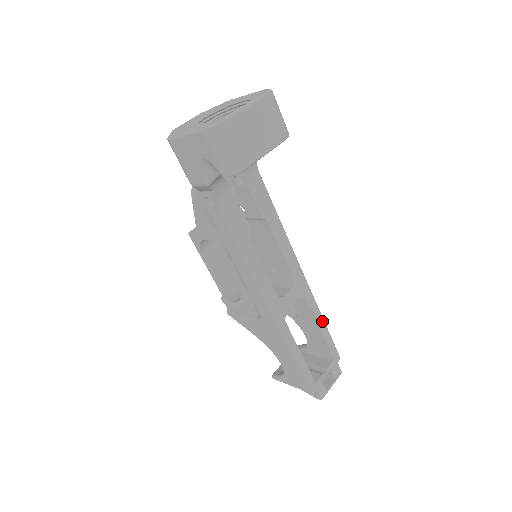
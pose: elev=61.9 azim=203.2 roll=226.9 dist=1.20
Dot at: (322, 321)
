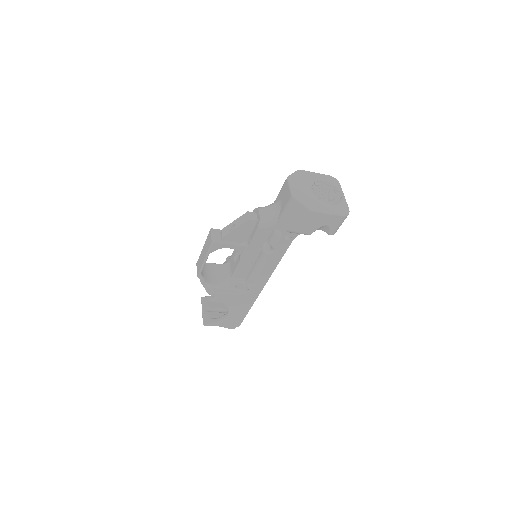
Dot at: occluded
